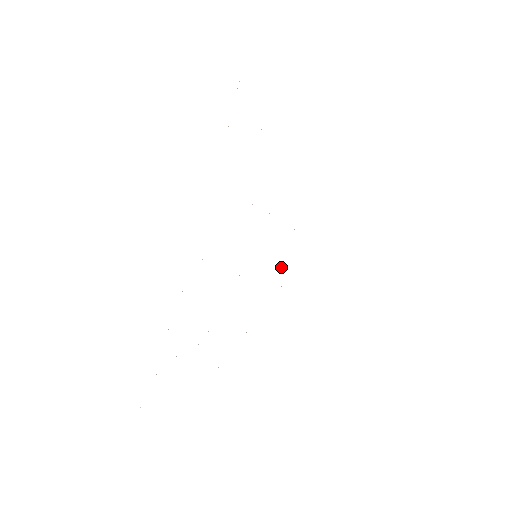
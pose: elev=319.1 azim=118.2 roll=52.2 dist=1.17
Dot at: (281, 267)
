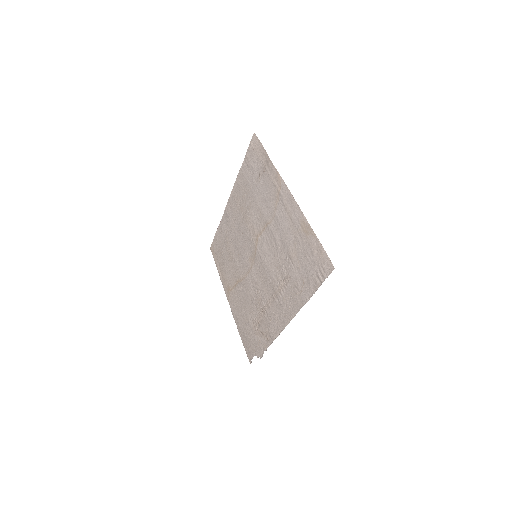
Dot at: (240, 297)
